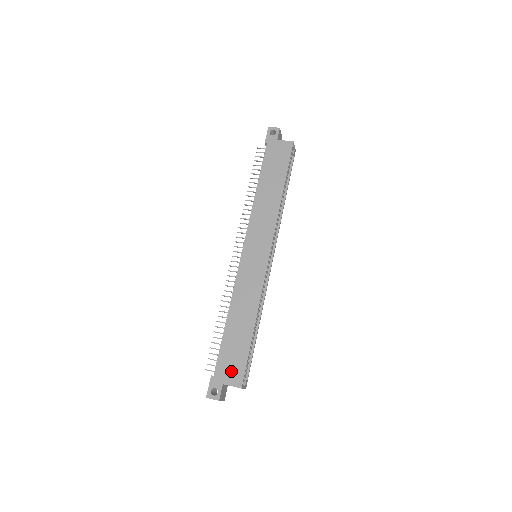
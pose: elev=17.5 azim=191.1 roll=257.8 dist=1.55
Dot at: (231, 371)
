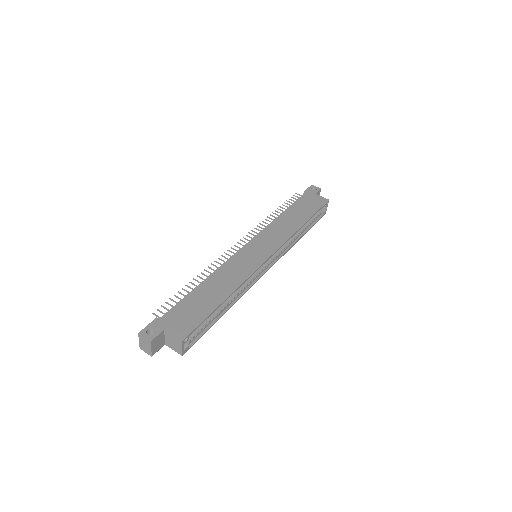
Dot at: (180, 322)
